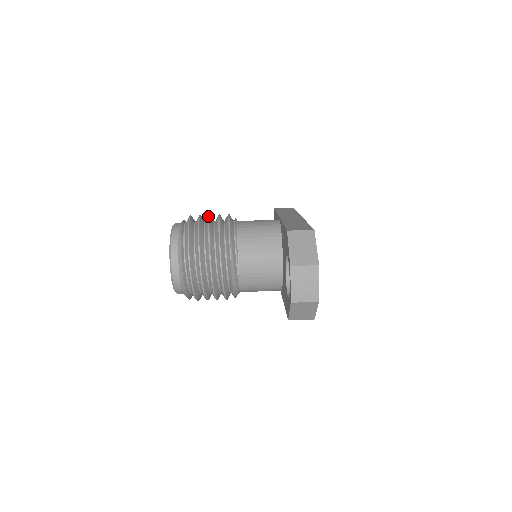
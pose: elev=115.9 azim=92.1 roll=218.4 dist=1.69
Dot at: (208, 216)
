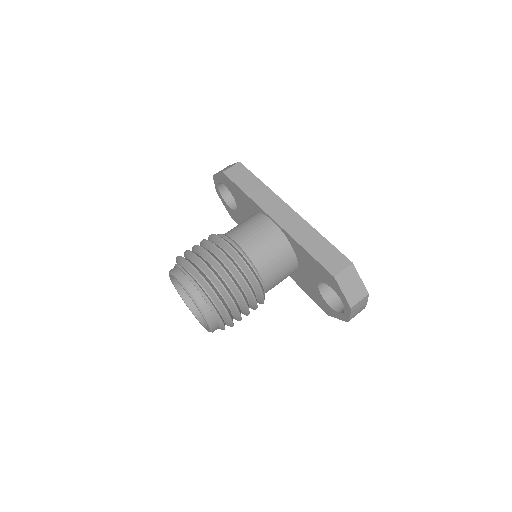
Dot at: (216, 262)
